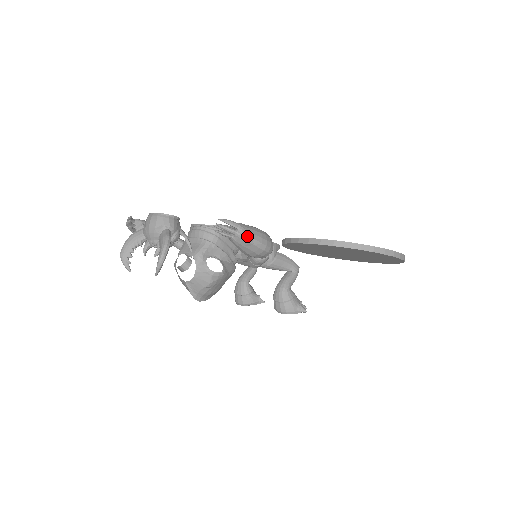
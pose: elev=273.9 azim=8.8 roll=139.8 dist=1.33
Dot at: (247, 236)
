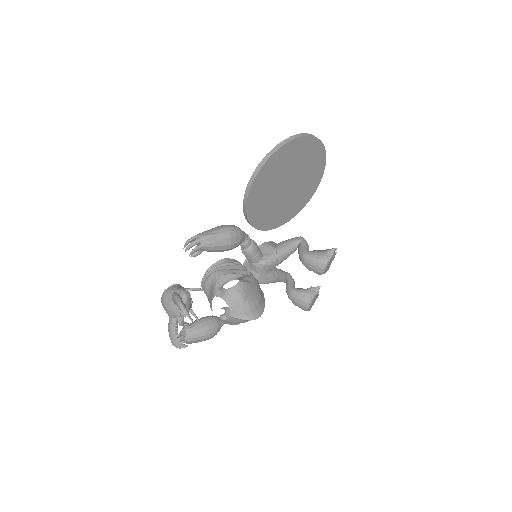
Dot at: (207, 234)
